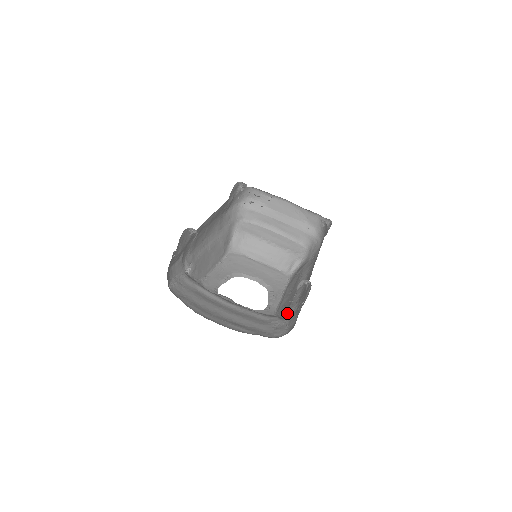
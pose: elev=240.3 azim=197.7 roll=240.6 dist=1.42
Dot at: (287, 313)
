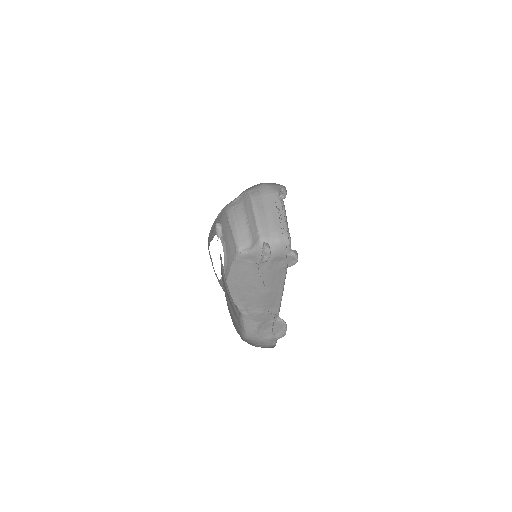
Dot at: (242, 308)
